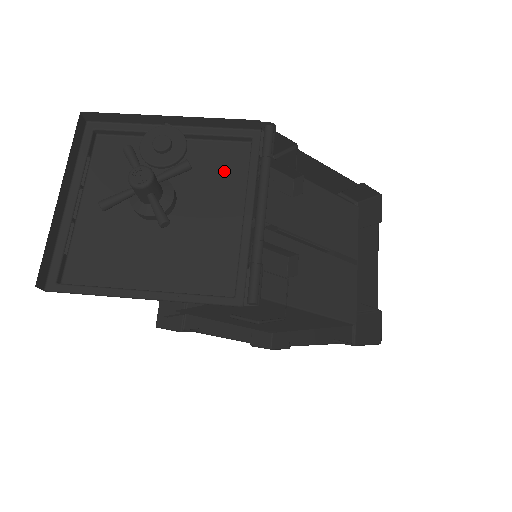
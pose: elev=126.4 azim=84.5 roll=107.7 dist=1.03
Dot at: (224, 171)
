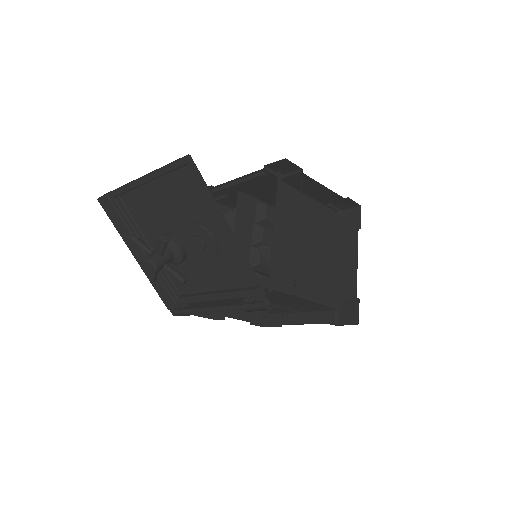
Dot at: (233, 271)
